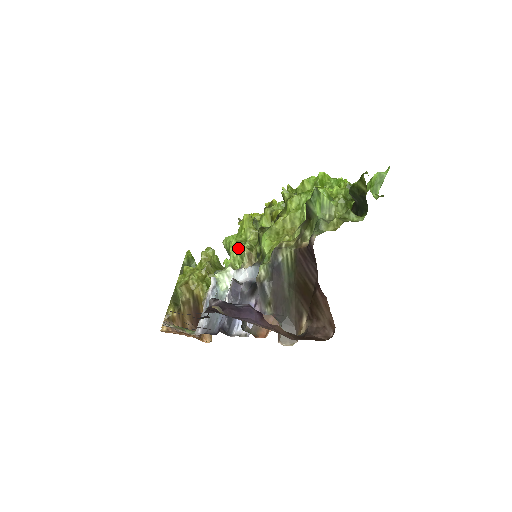
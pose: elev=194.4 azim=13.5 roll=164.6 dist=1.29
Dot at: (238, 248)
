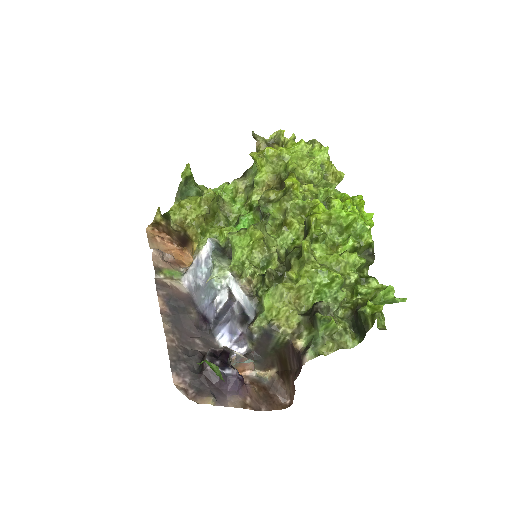
Dot at: (242, 264)
